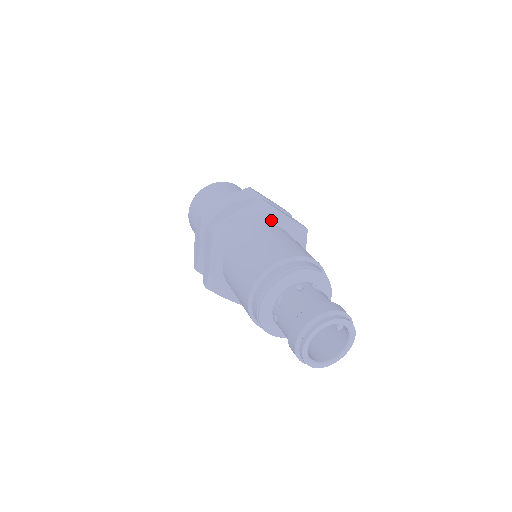
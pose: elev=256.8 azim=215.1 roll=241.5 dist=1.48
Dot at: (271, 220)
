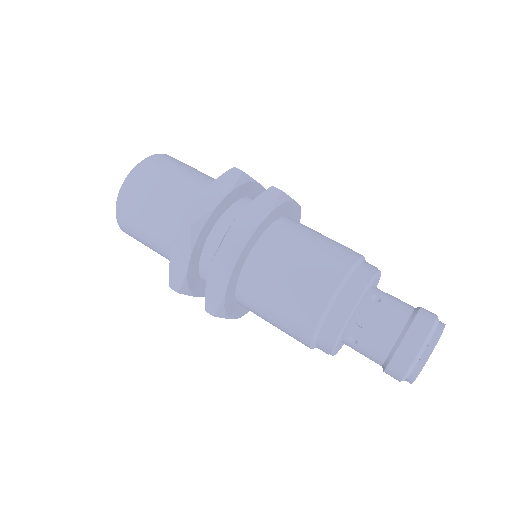
Dot at: (284, 211)
